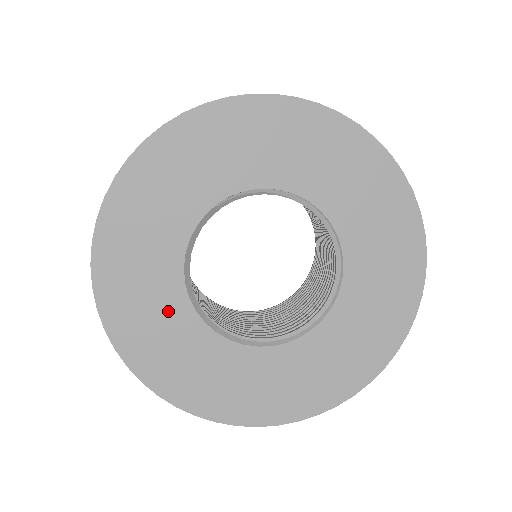
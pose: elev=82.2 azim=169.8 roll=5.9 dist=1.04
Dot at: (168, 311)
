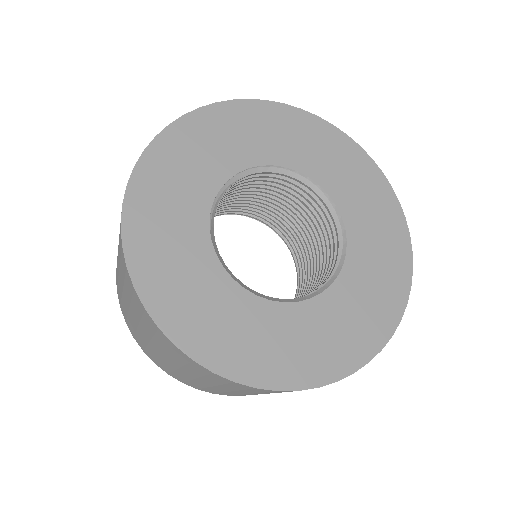
Dot at: (271, 324)
